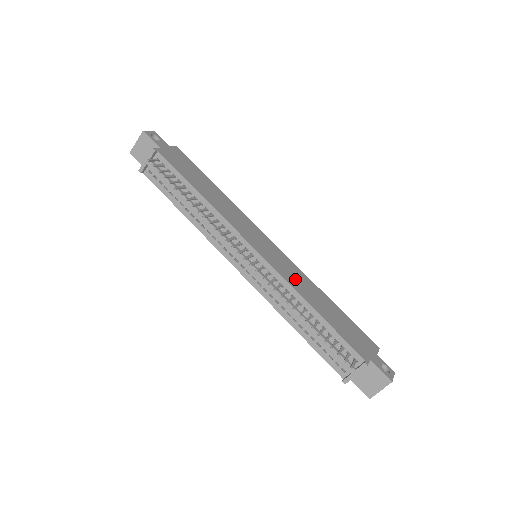
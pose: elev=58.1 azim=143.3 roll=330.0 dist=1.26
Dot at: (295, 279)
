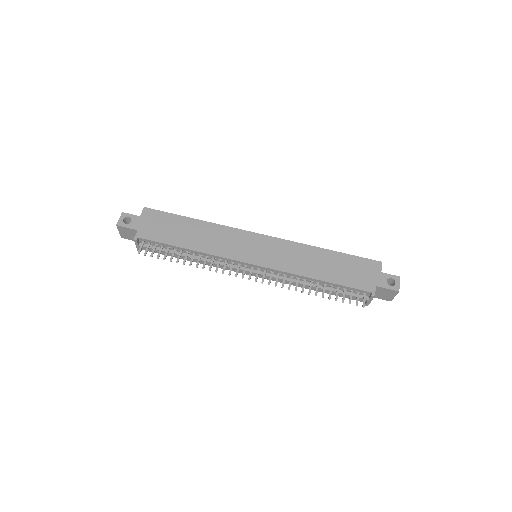
Dot at: (292, 261)
